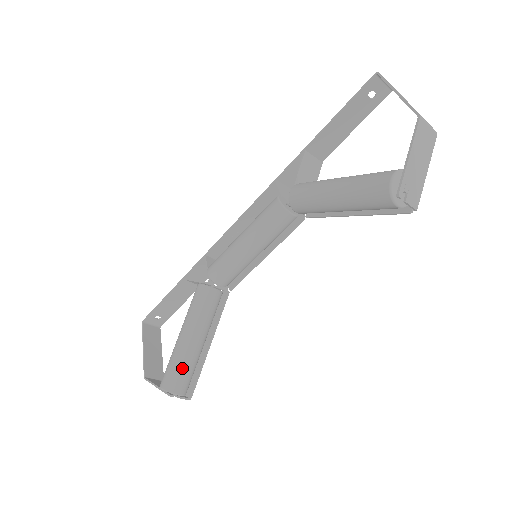
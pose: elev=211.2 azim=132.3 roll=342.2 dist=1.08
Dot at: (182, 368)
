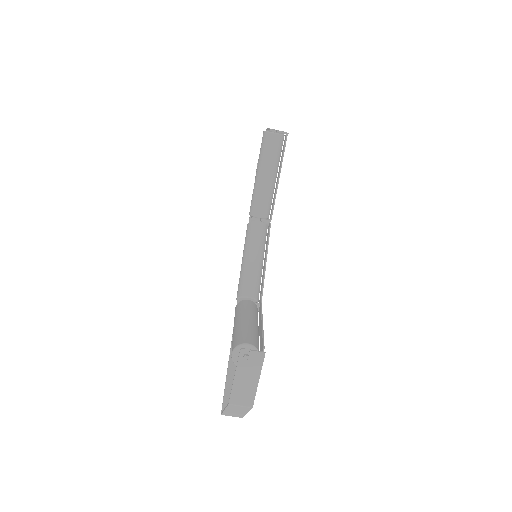
Dot at: (242, 332)
